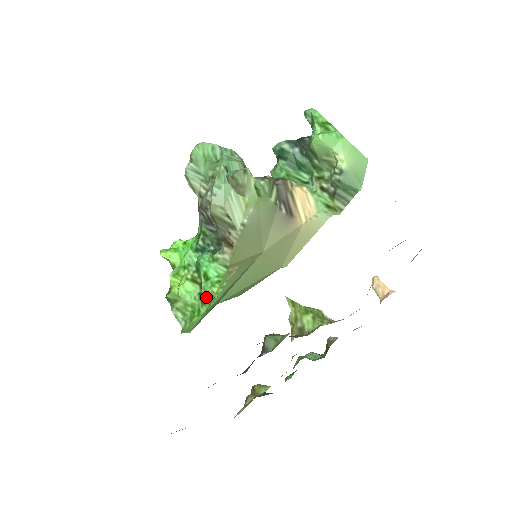
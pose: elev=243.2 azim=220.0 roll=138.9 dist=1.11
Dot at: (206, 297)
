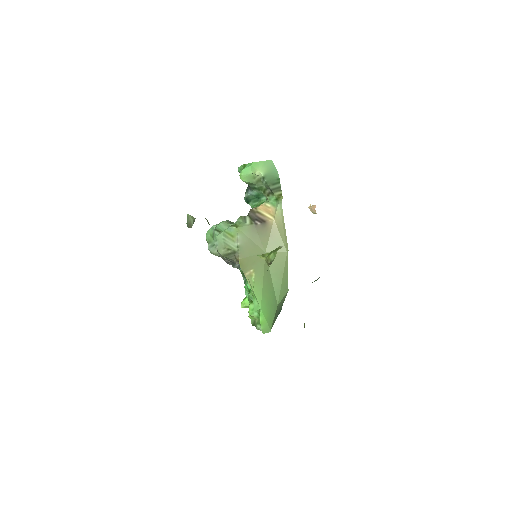
Dot at: occluded
